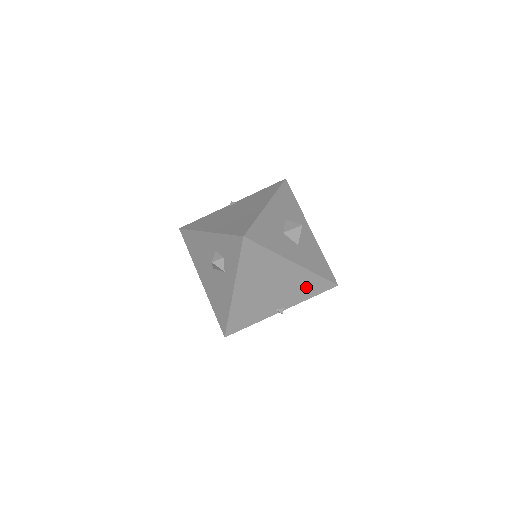
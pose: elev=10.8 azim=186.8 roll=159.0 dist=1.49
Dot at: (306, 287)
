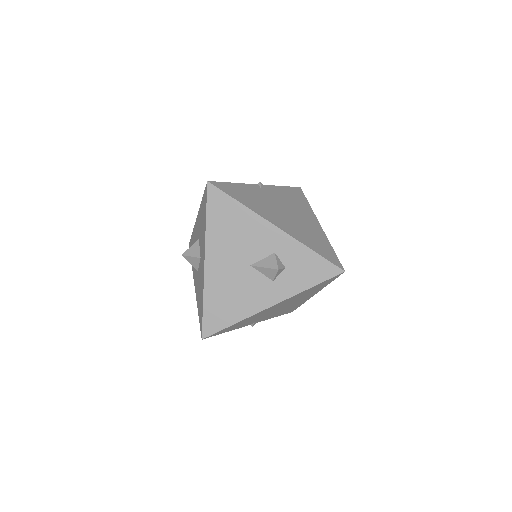
Dot at: (287, 310)
